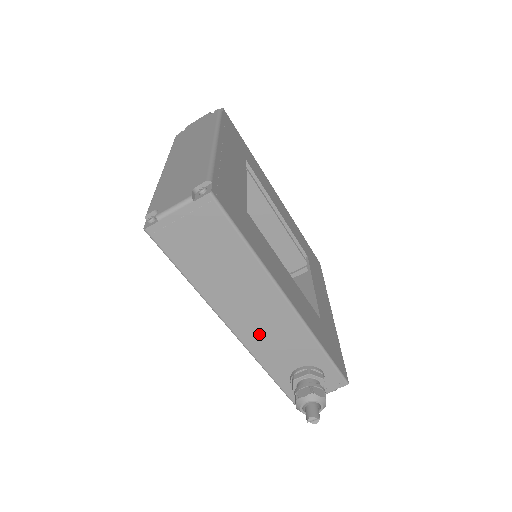
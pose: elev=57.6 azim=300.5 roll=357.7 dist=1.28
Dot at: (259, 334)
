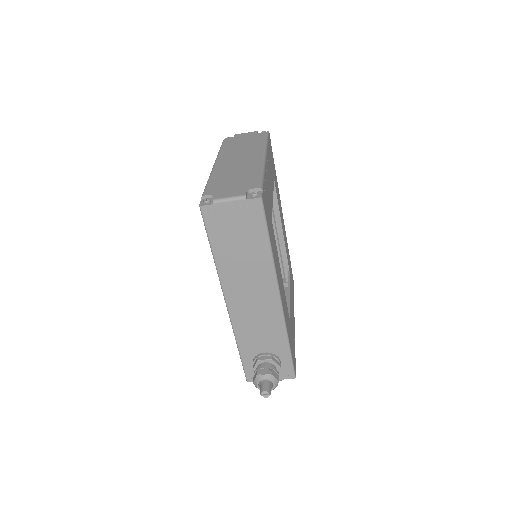
Dot at: (247, 315)
